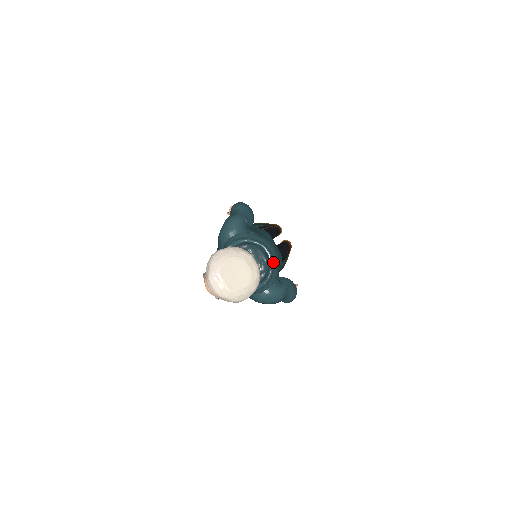
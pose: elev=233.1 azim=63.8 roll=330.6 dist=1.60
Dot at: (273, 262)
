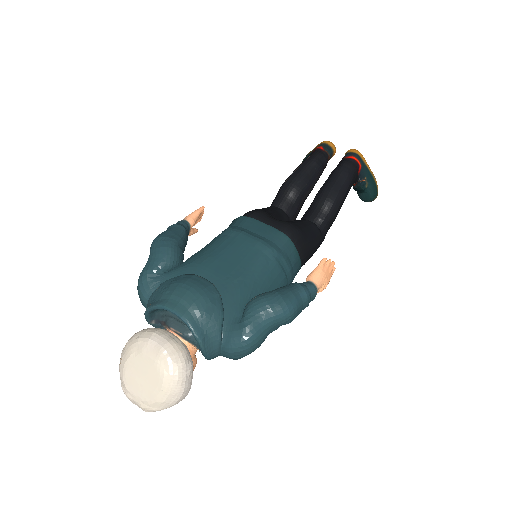
Dot at: (188, 318)
